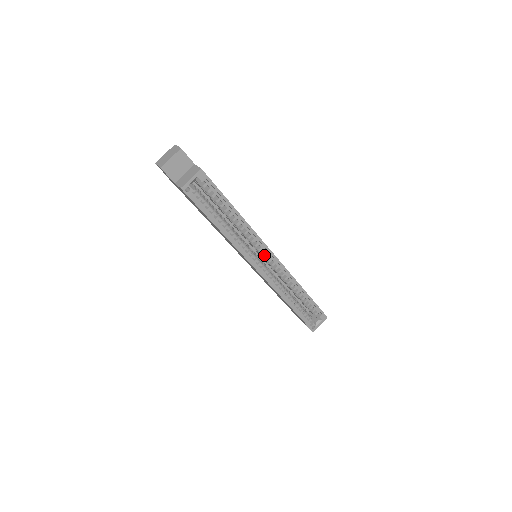
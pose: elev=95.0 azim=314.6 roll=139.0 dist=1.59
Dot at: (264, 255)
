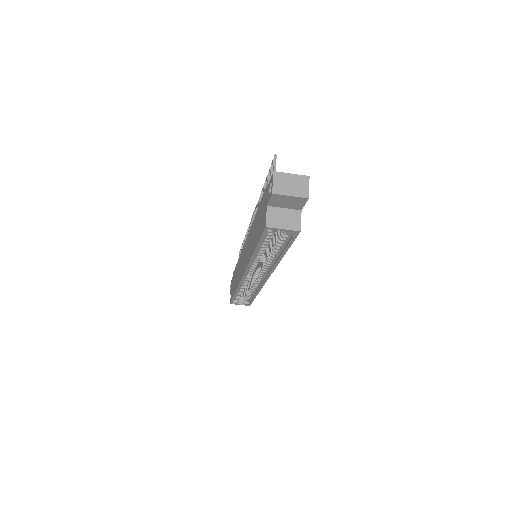
Dot at: occluded
